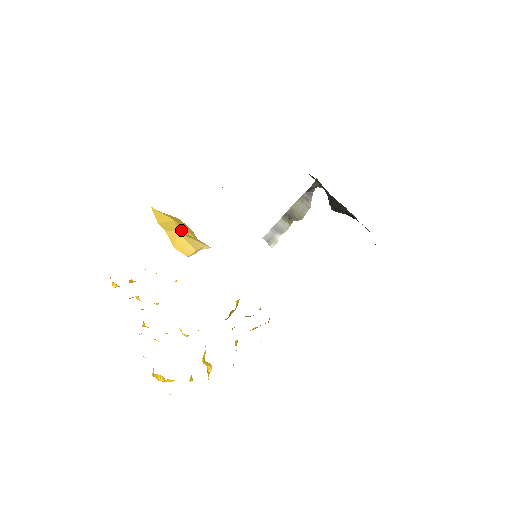
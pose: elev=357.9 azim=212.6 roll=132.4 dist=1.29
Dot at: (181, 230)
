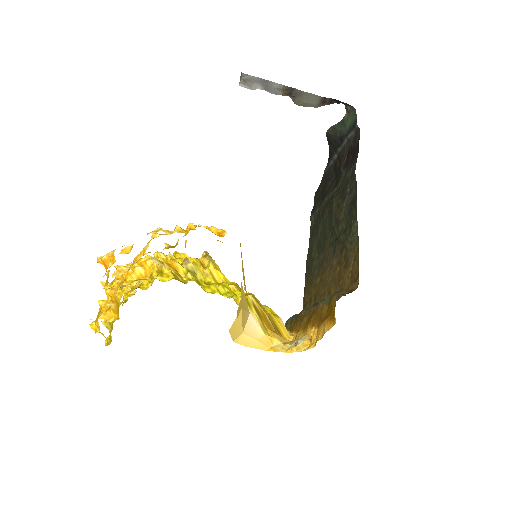
Dot at: (243, 295)
